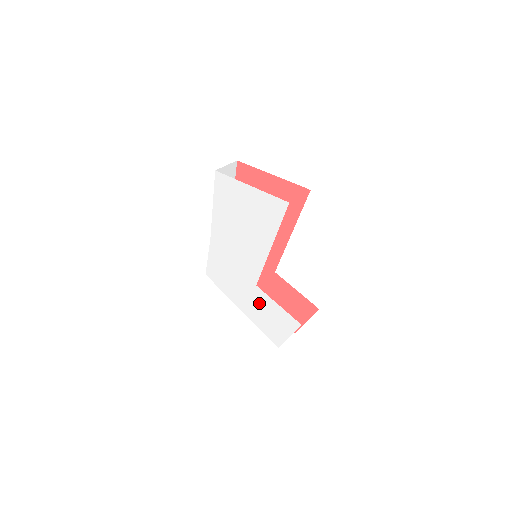
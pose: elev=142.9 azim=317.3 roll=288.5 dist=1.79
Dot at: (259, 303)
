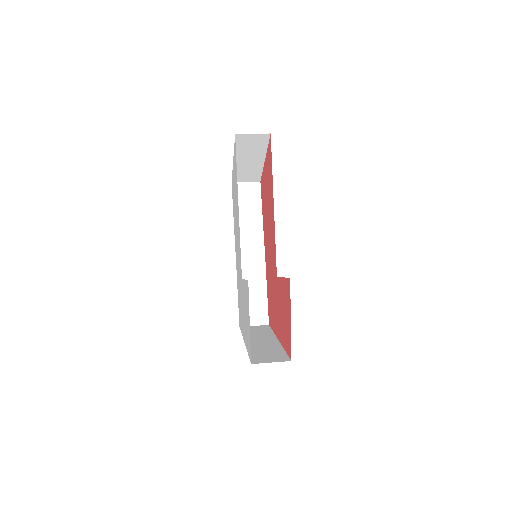
Dot at: (244, 304)
